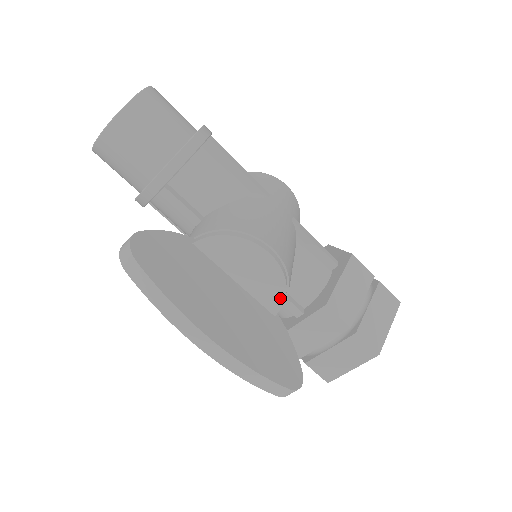
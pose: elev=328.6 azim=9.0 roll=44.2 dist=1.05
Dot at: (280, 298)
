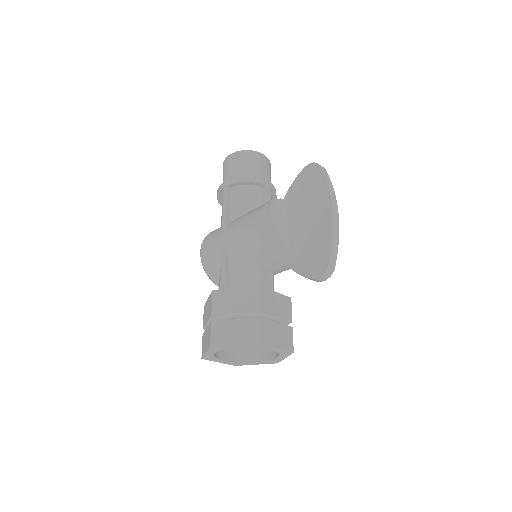
Dot at: occluded
